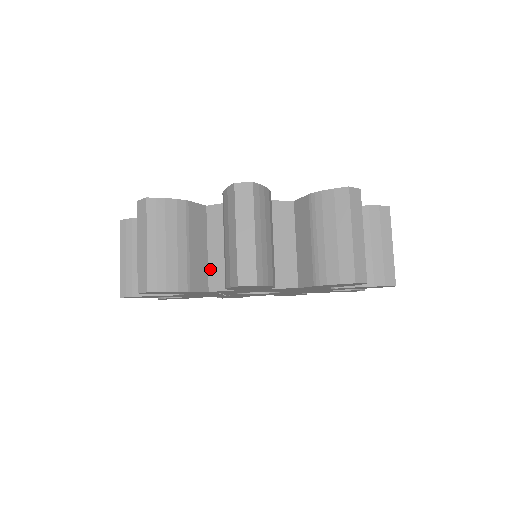
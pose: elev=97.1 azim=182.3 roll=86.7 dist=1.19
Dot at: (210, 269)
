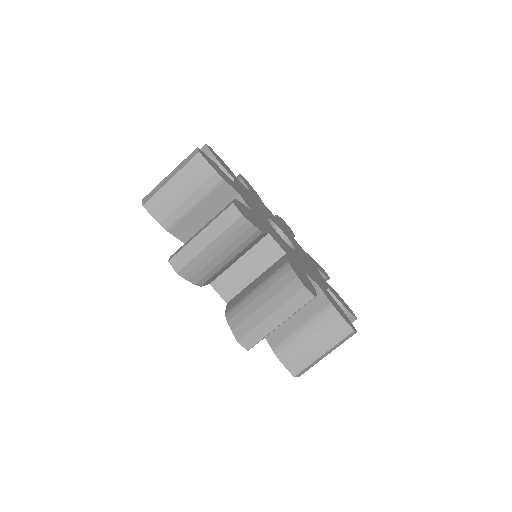
Dot at: occluded
